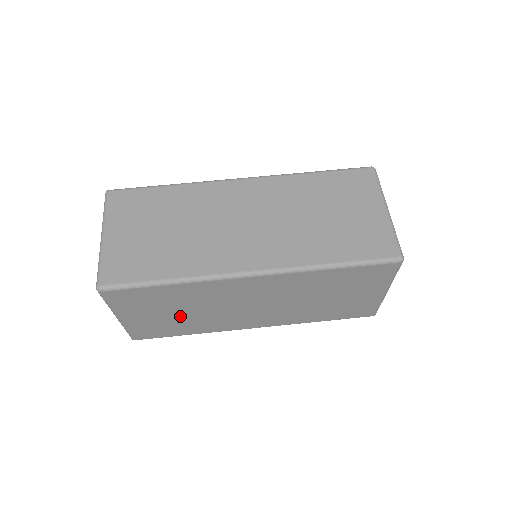
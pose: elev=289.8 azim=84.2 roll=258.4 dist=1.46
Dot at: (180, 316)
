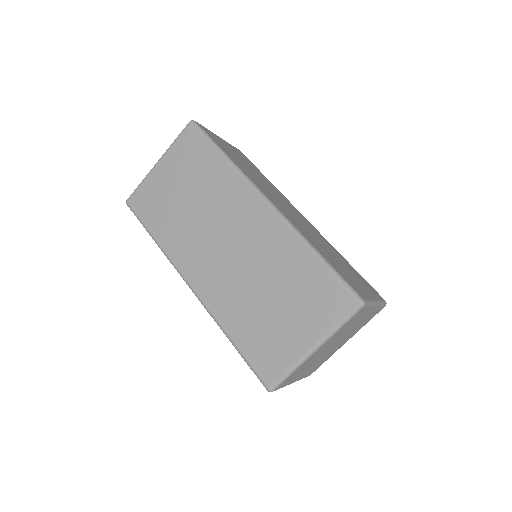
Dot at: (181, 203)
